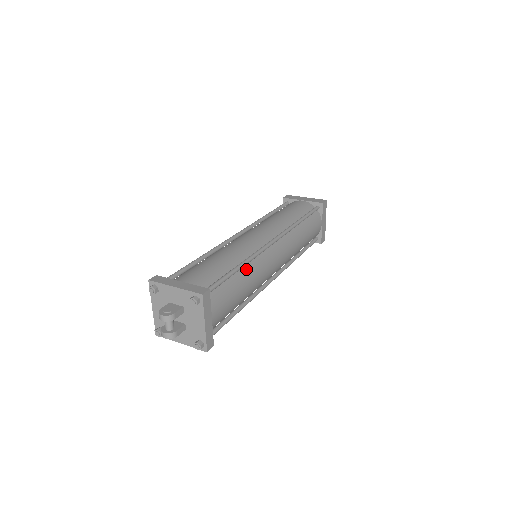
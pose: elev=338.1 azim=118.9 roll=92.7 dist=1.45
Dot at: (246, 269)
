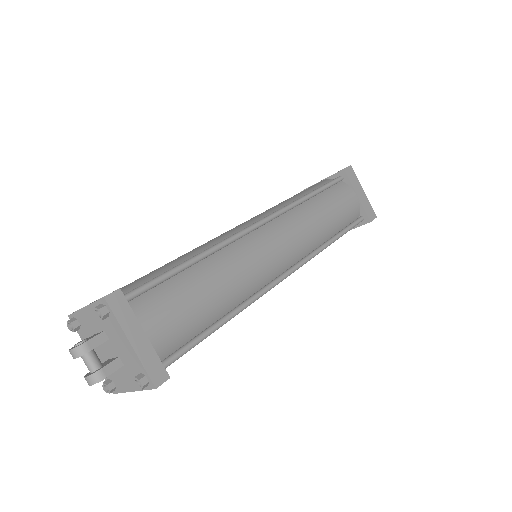
Dot at: (211, 262)
